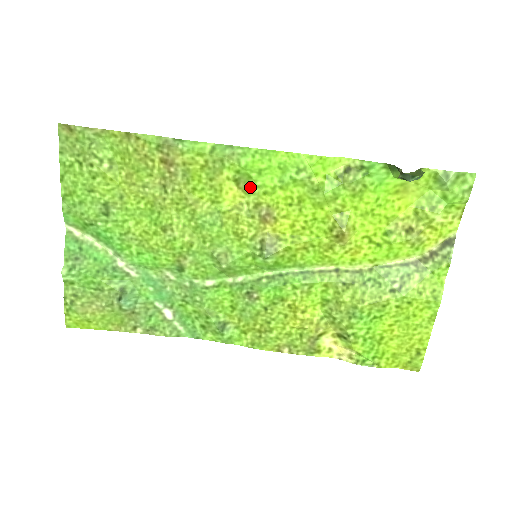
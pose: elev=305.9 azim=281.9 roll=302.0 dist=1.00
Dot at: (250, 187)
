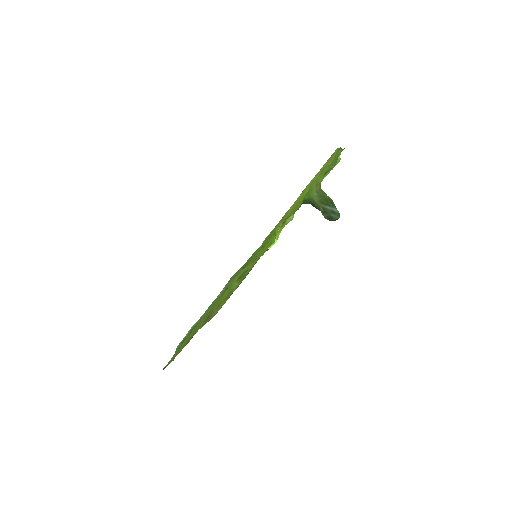
Dot at: (245, 272)
